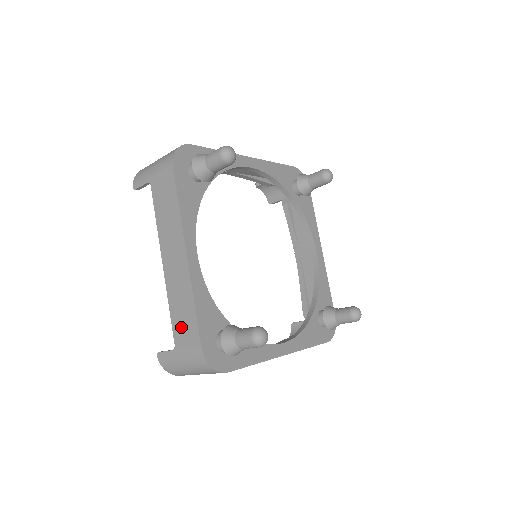
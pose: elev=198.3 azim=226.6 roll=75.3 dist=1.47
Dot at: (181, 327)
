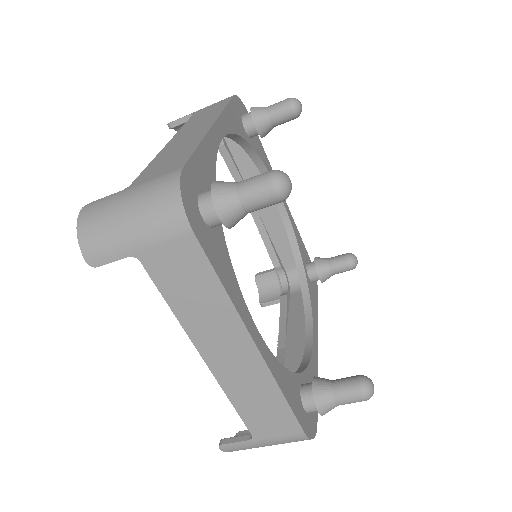
Dot at: (158, 167)
